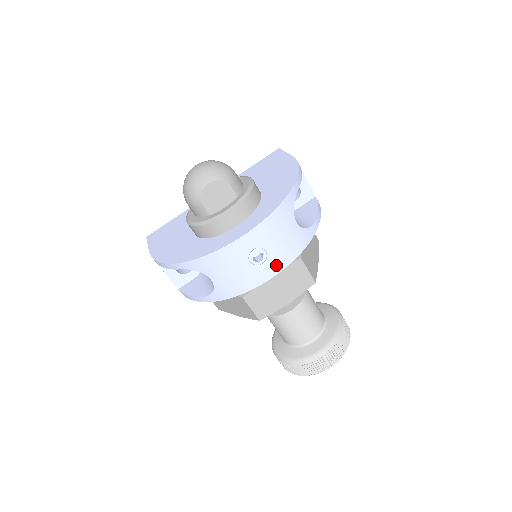
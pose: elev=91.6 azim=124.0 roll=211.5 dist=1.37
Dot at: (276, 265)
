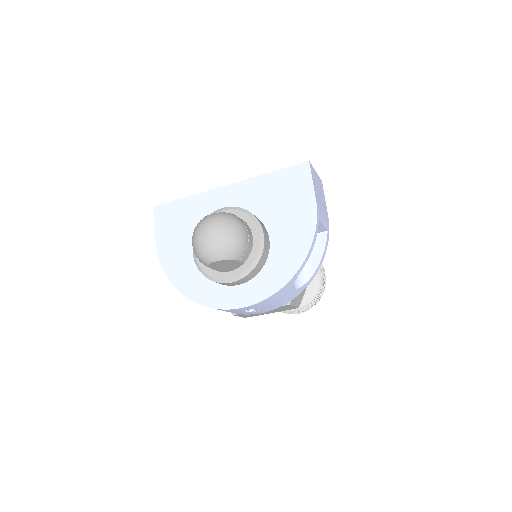
Dot at: (266, 310)
